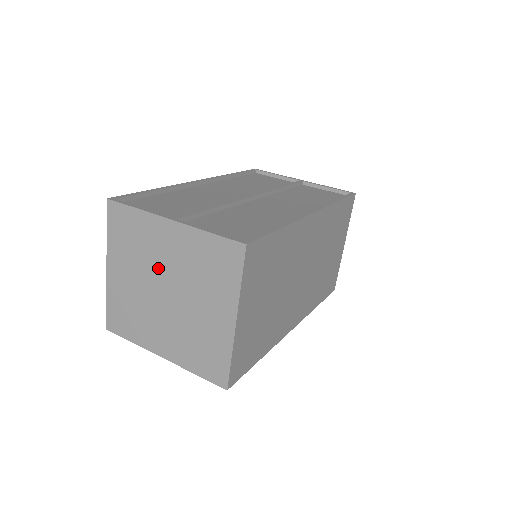
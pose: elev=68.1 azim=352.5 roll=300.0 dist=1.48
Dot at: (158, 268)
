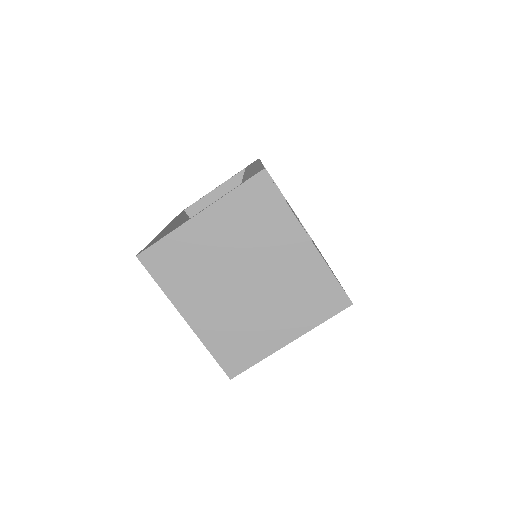
Dot at: (259, 259)
